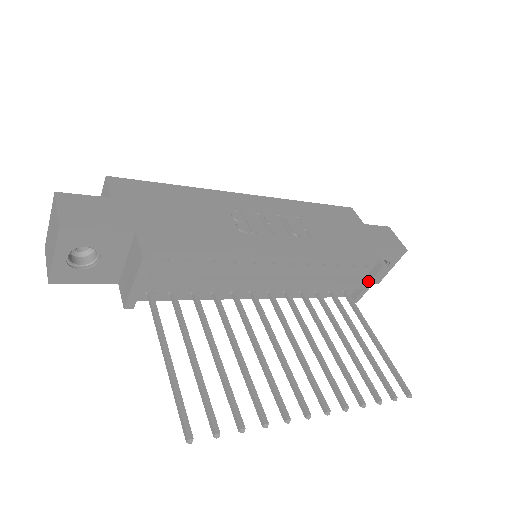
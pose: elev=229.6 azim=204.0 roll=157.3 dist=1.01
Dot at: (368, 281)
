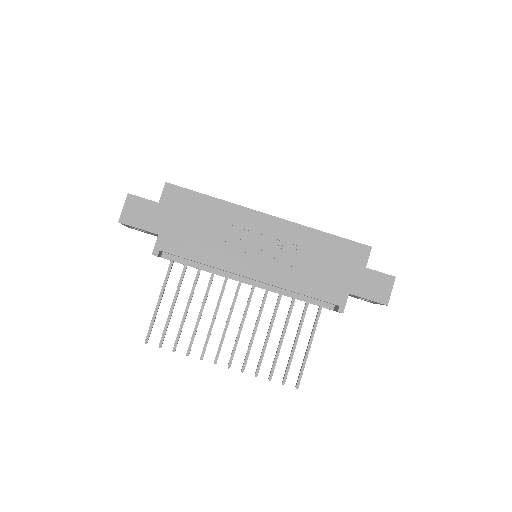
Dot at: occluded
